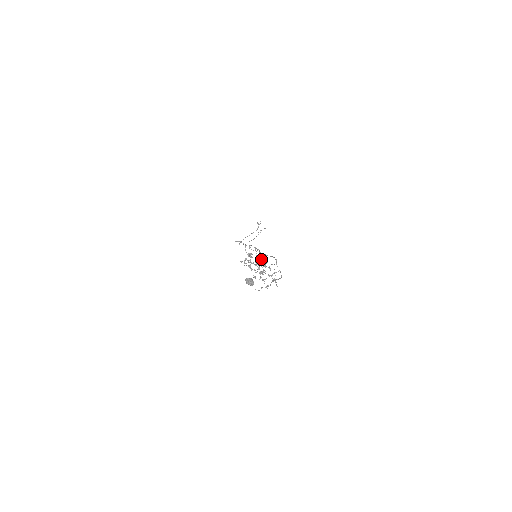
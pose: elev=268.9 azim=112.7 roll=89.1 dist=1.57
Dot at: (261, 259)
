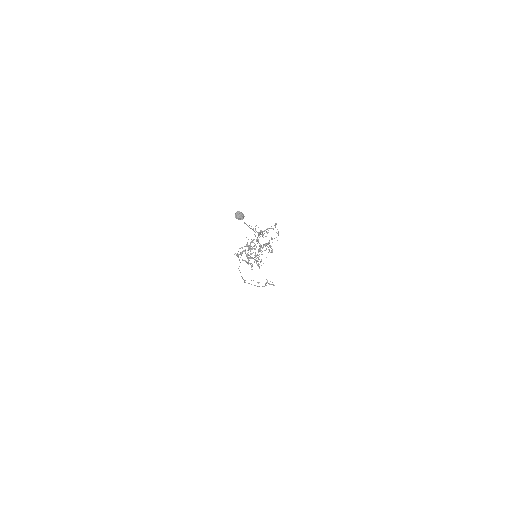
Dot at: occluded
